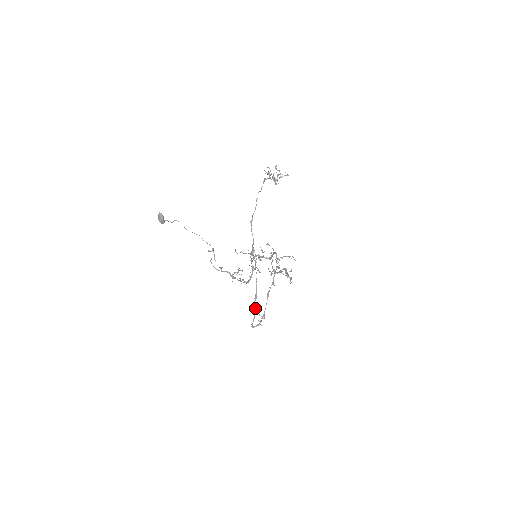
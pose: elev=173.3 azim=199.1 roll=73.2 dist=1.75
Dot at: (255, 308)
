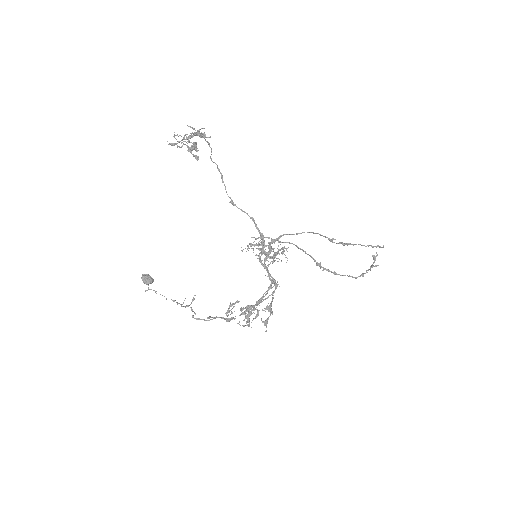
Dot at: occluded
